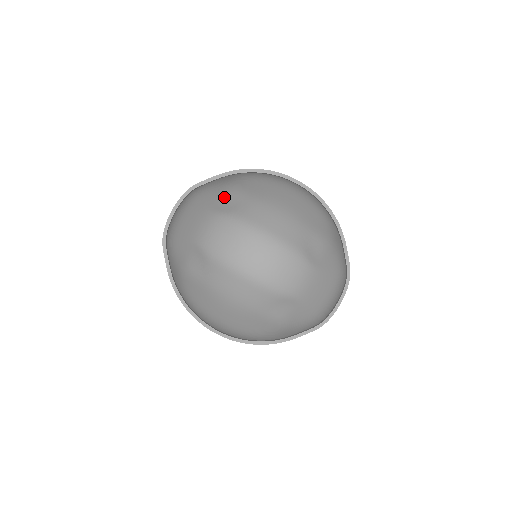
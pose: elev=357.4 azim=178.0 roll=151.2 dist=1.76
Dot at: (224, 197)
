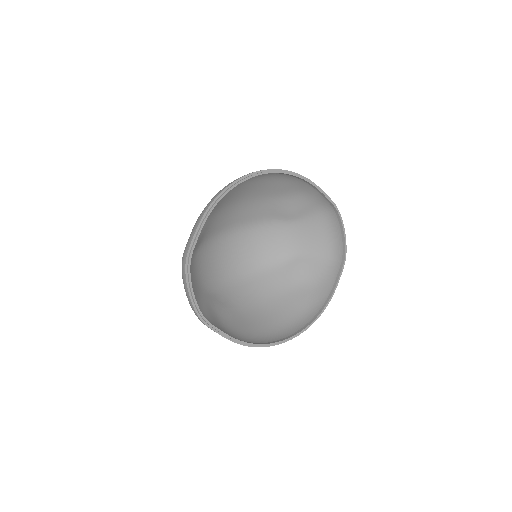
Dot at: occluded
